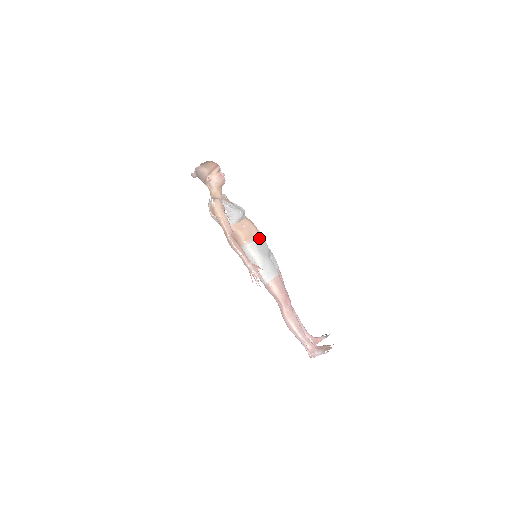
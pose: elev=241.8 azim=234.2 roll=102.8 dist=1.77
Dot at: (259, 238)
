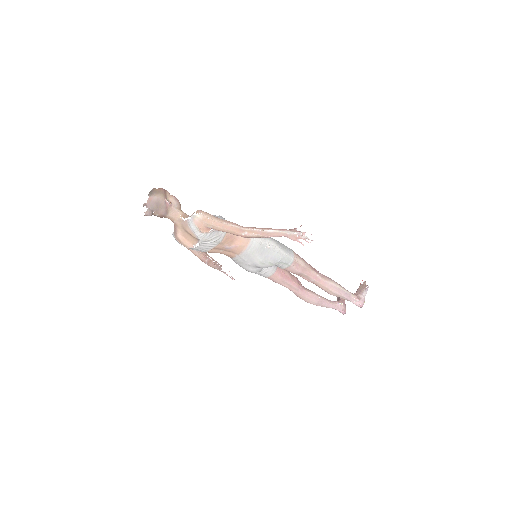
Dot at: occluded
